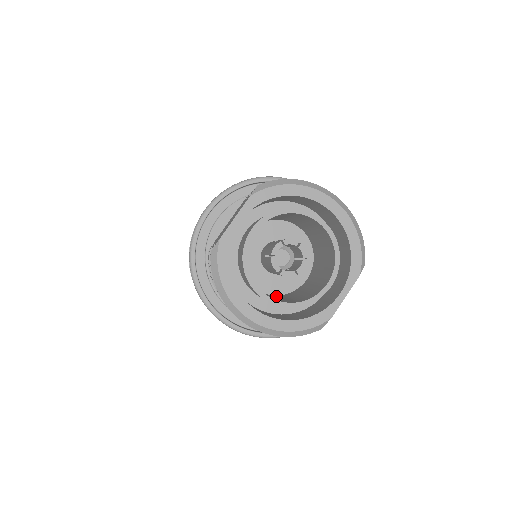
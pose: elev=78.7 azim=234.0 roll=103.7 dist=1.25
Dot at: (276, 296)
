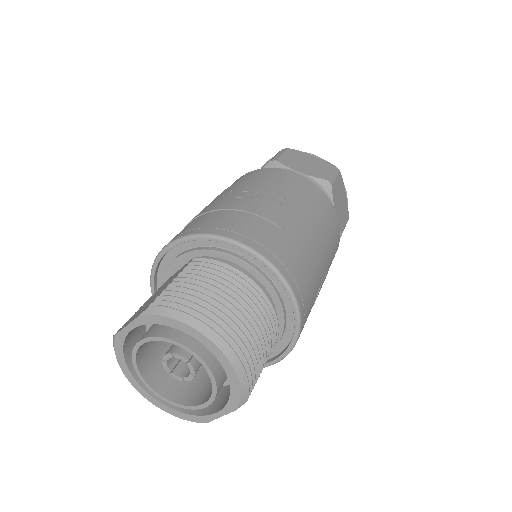
Dot at: occluded
